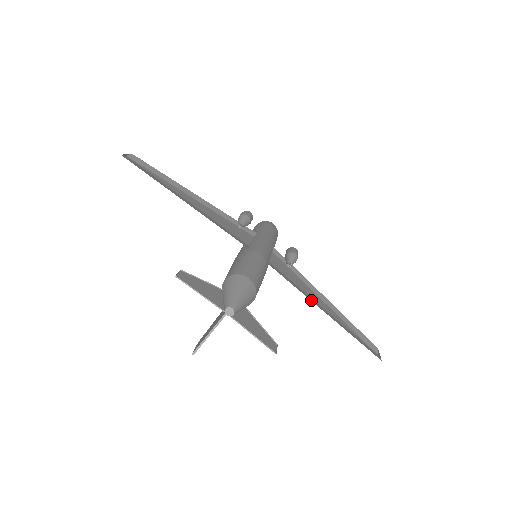
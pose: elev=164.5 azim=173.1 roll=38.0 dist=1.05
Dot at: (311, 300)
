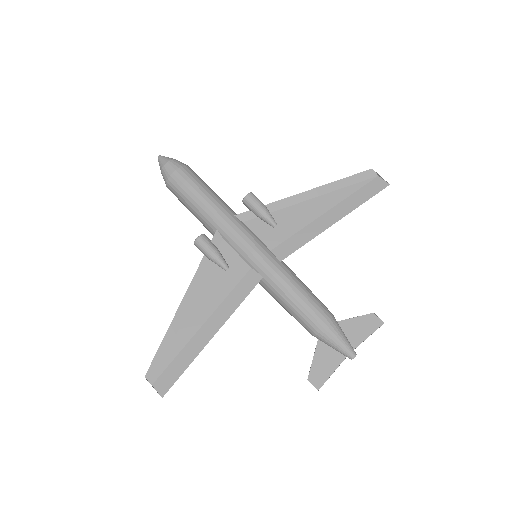
Dot at: (322, 229)
